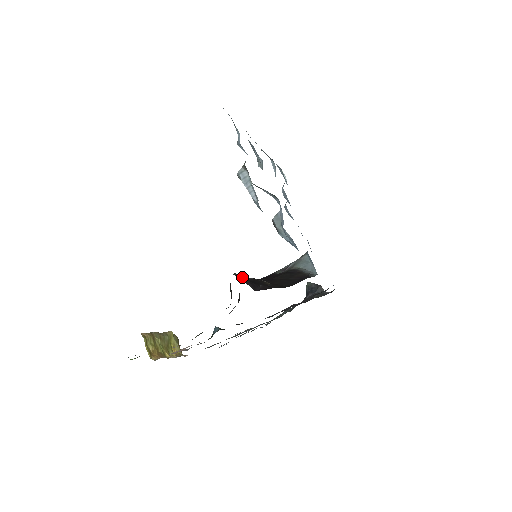
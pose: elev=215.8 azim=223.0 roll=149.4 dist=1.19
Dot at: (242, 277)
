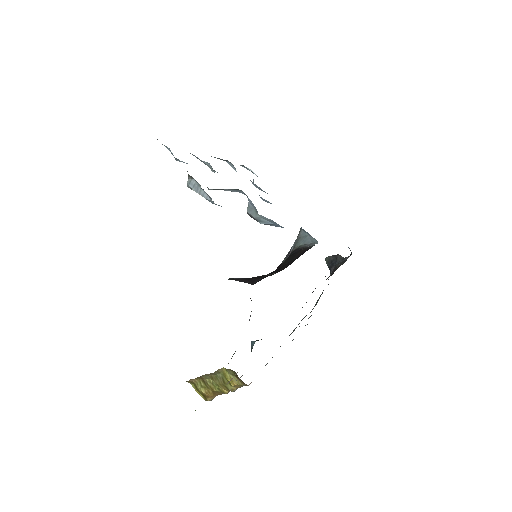
Dot at: (238, 279)
